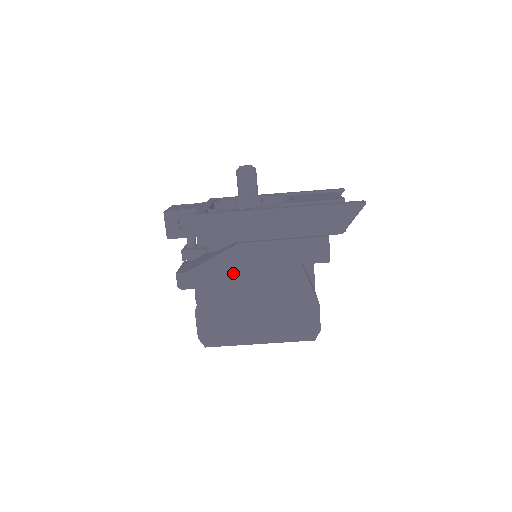
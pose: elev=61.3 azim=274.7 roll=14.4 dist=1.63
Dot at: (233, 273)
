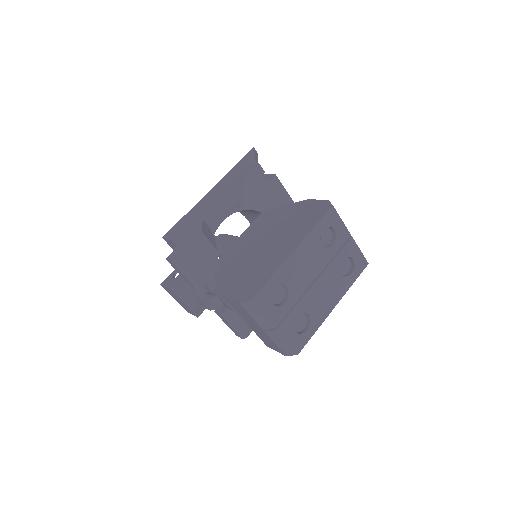
Dot at: (232, 255)
